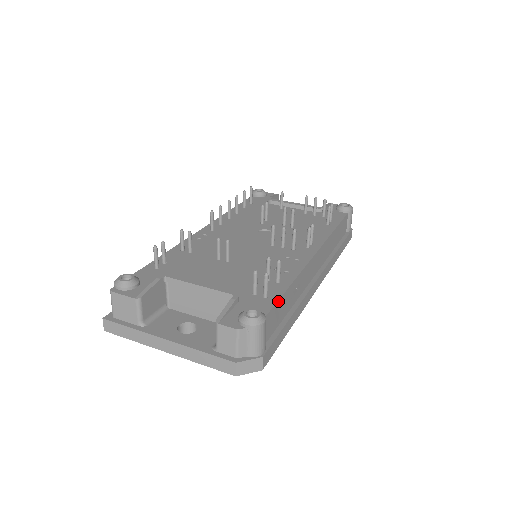
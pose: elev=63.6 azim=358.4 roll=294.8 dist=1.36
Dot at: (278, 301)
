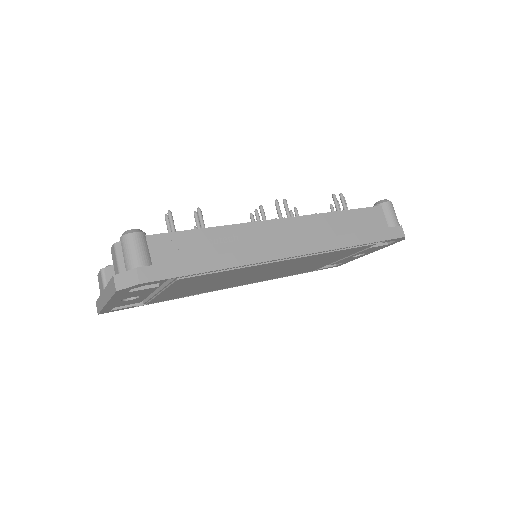
Dot at: (178, 232)
